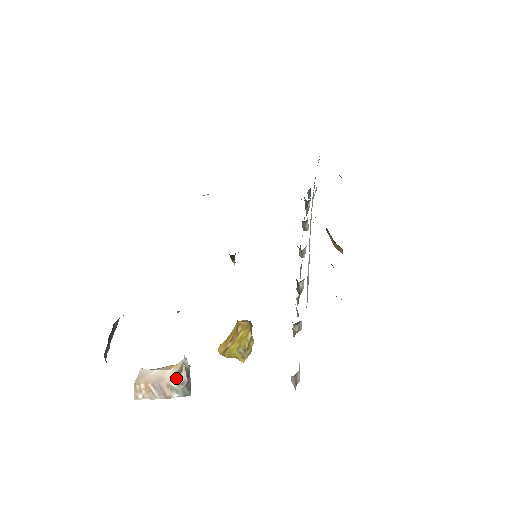
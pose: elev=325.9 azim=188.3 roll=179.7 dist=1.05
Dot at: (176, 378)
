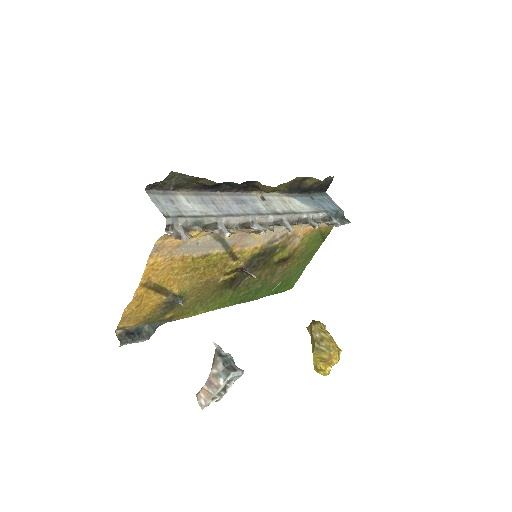
Dot at: (213, 363)
